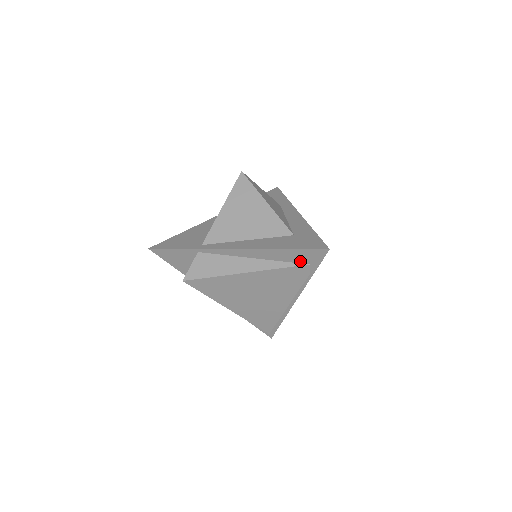
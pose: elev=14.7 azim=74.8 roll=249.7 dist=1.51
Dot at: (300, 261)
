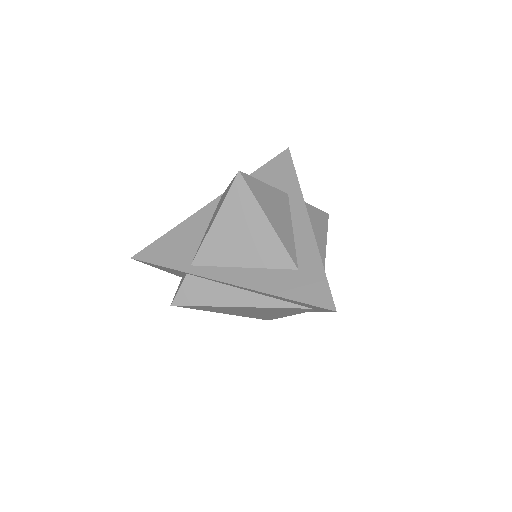
Dot at: (302, 305)
